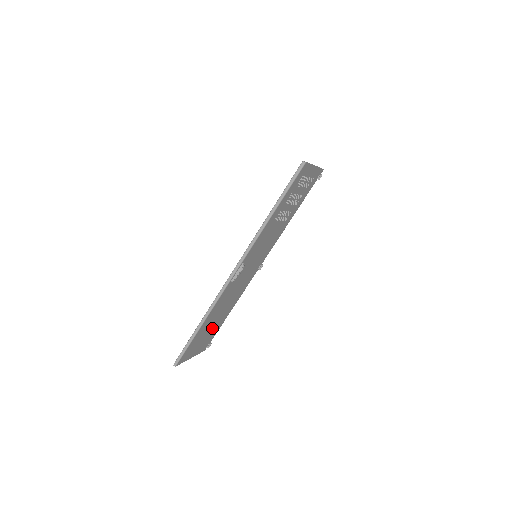
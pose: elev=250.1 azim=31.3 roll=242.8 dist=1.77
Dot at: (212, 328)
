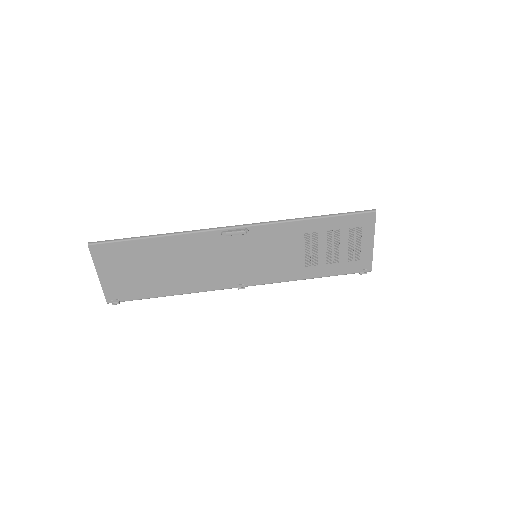
Dot at: (147, 275)
